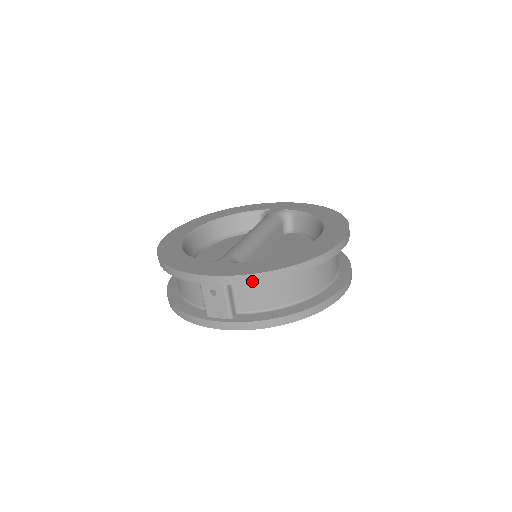
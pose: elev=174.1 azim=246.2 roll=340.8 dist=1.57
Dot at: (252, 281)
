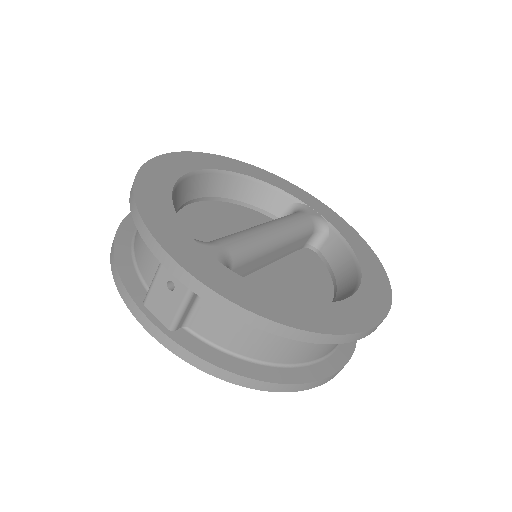
Dot at: (230, 312)
